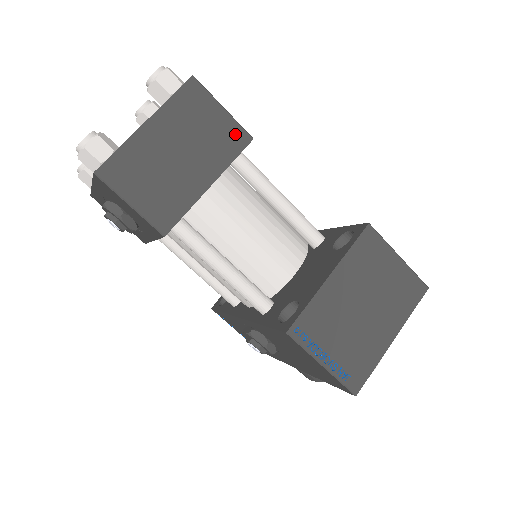
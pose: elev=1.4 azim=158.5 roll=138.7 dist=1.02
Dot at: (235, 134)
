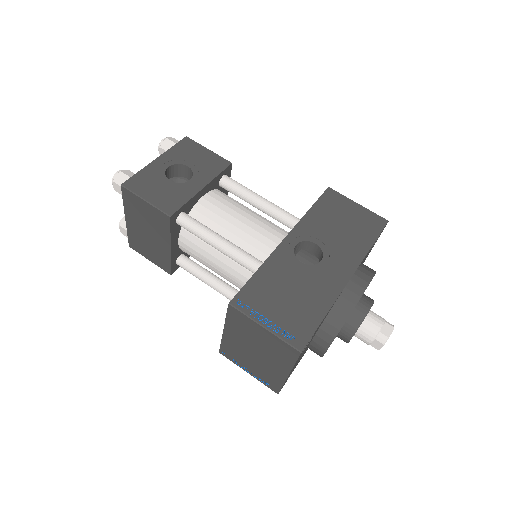
Dot at: (160, 216)
